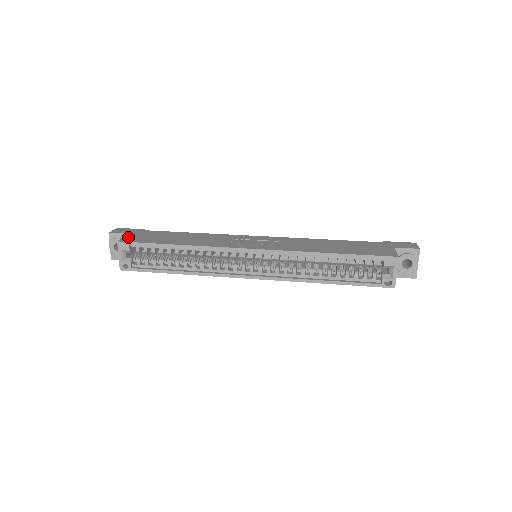
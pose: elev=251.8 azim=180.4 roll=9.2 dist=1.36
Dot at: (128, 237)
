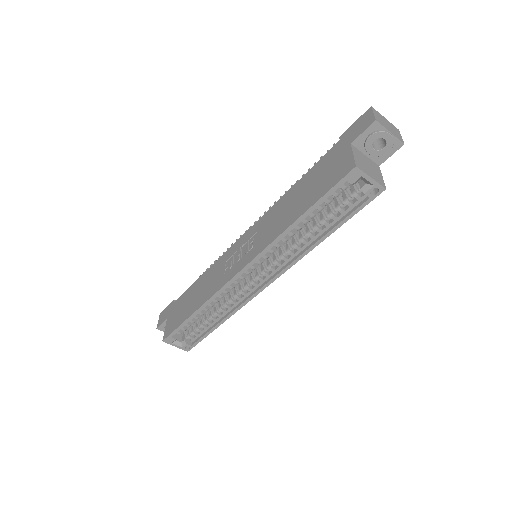
Dot at: (167, 327)
